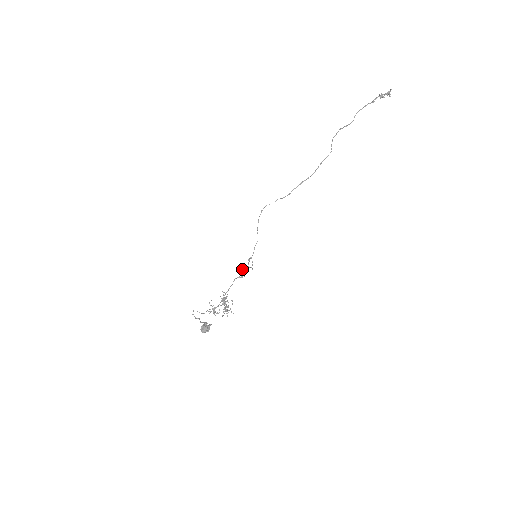
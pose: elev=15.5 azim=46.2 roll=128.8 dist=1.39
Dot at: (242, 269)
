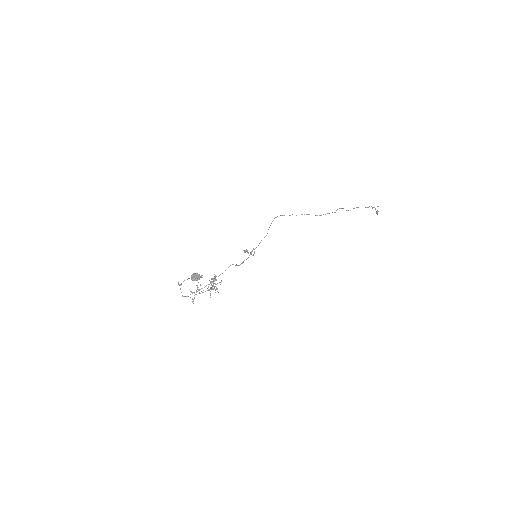
Dot at: (246, 250)
